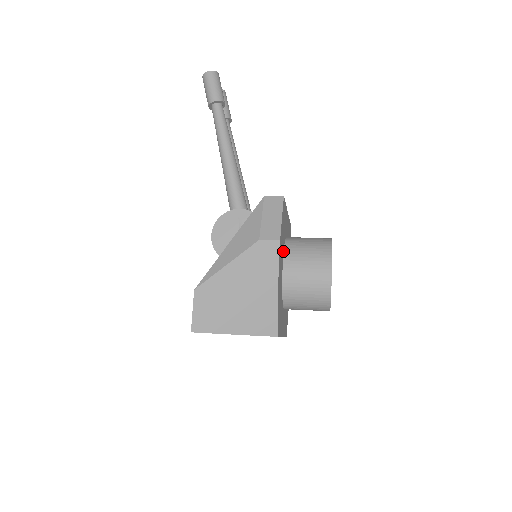
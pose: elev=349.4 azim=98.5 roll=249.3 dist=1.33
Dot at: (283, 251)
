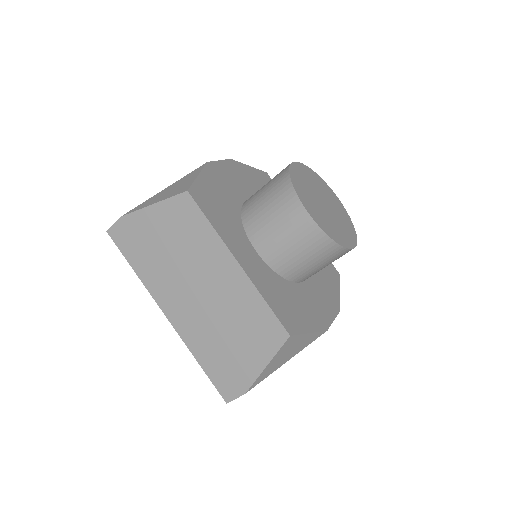
Dot at: occluded
